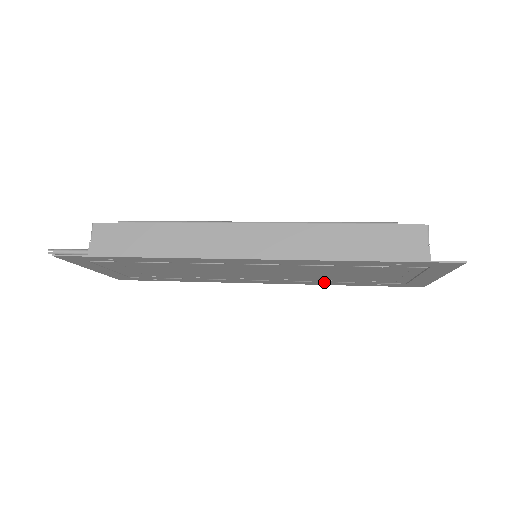
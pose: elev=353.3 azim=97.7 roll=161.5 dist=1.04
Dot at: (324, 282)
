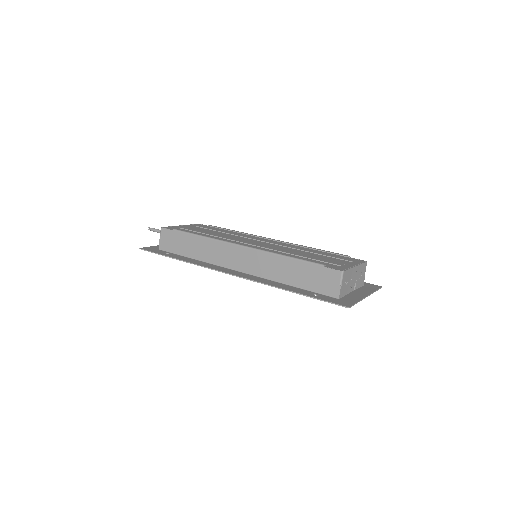
Dot at: occluded
